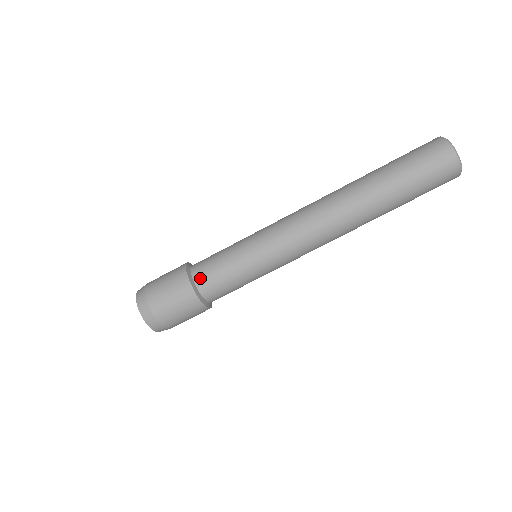
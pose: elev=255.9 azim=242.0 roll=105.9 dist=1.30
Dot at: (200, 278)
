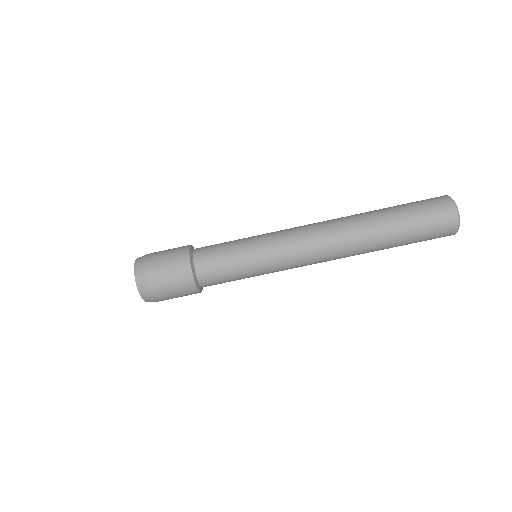
Dot at: (202, 272)
